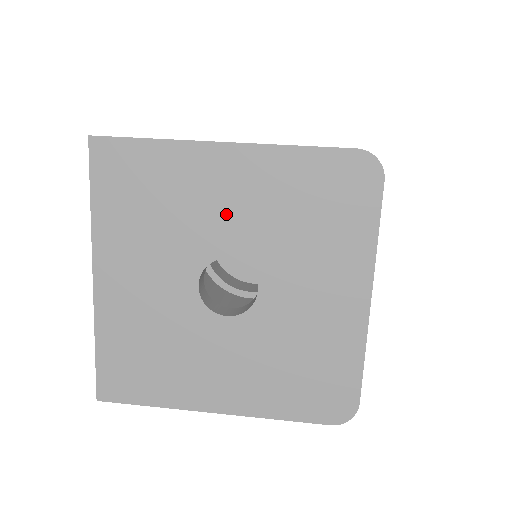
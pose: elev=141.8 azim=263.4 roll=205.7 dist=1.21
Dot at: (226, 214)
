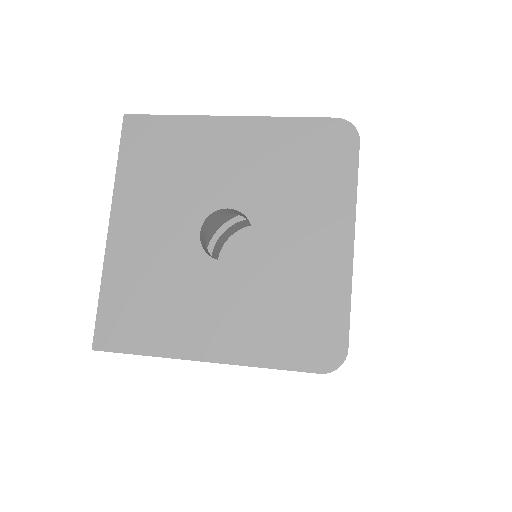
Dot at: (228, 171)
